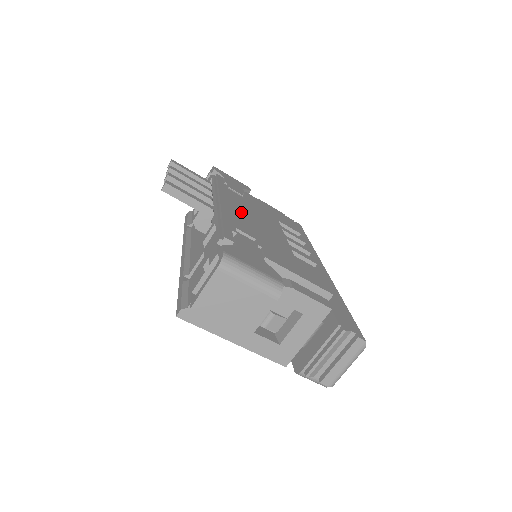
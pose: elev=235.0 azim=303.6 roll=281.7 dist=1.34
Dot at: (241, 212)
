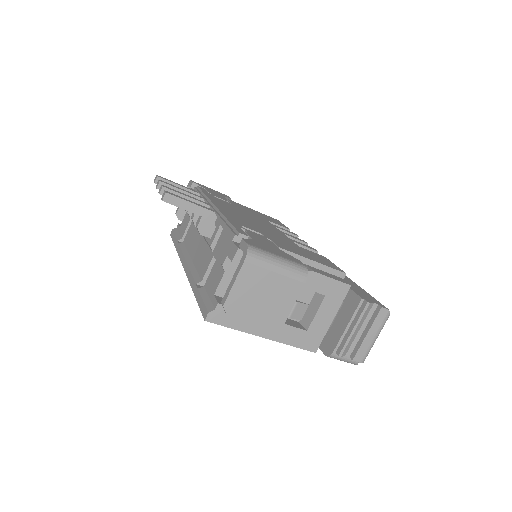
Dot at: (236, 214)
